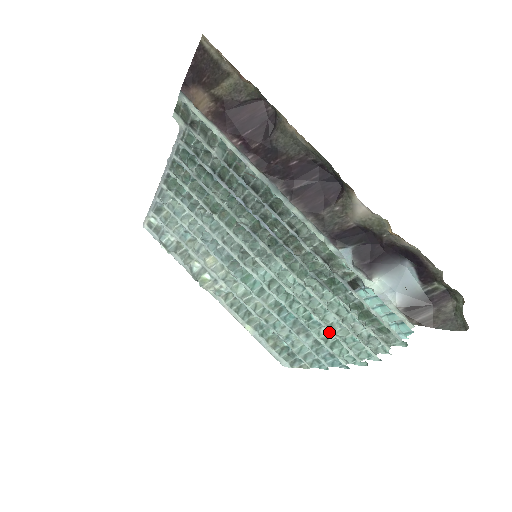
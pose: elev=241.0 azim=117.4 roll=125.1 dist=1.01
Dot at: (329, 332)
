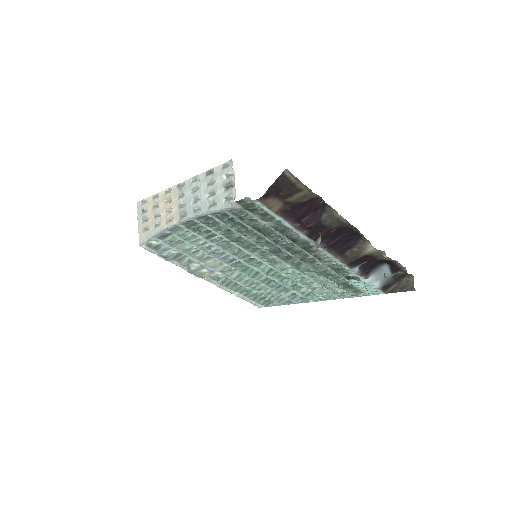
Dot at: (307, 289)
